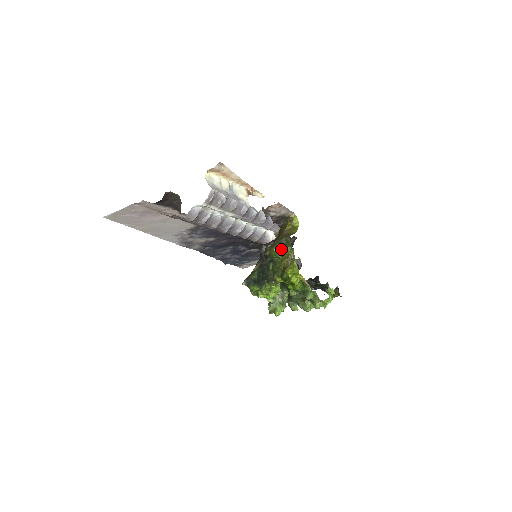
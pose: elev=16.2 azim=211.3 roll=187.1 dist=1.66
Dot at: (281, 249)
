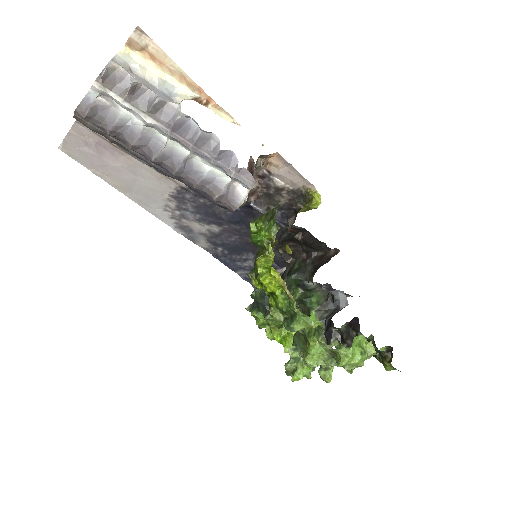
Dot at: (261, 225)
